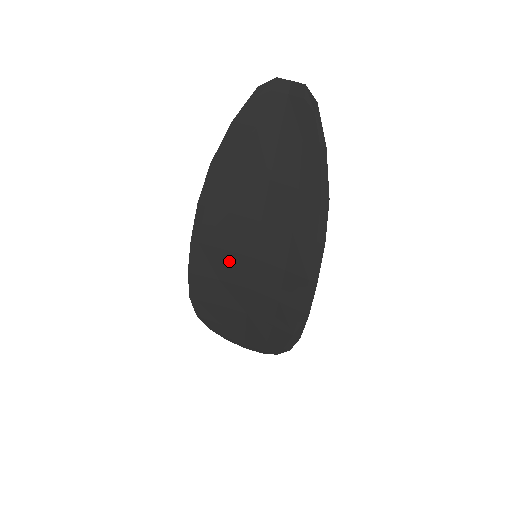
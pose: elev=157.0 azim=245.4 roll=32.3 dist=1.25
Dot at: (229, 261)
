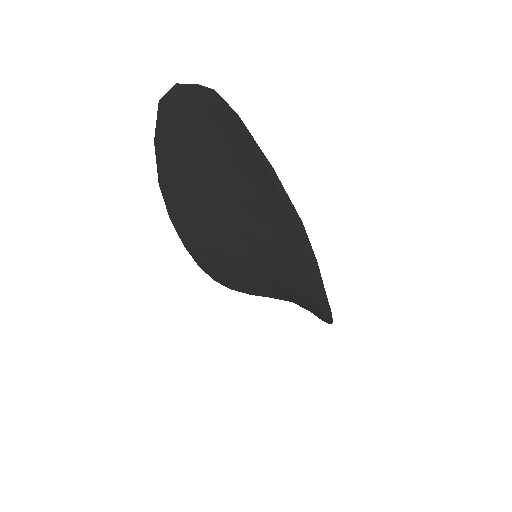
Dot at: (231, 261)
